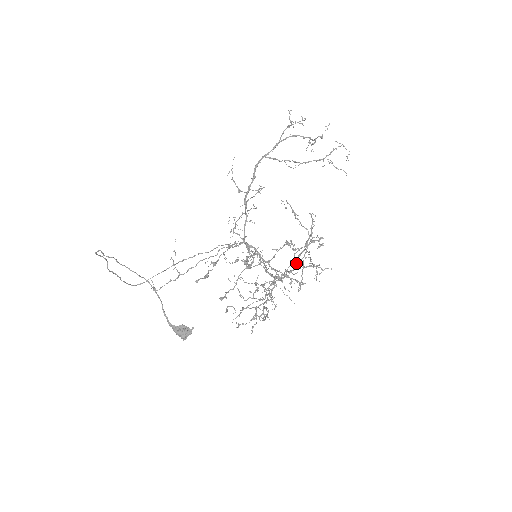
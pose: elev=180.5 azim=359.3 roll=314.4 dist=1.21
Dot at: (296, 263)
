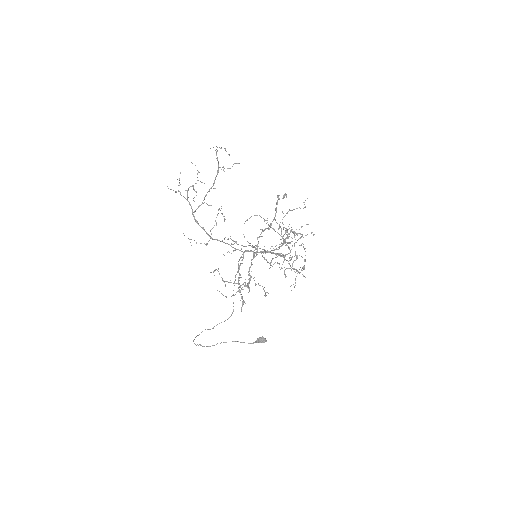
Dot at: (267, 262)
